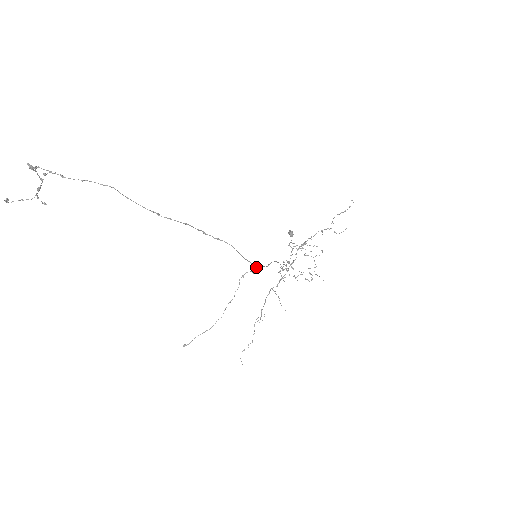
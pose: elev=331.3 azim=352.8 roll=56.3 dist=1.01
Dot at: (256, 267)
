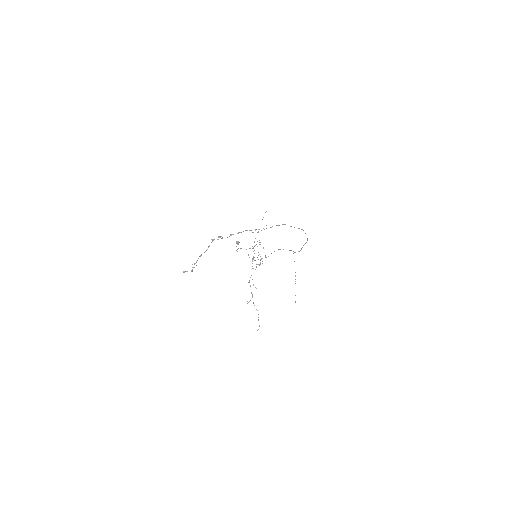
Dot at: occluded
